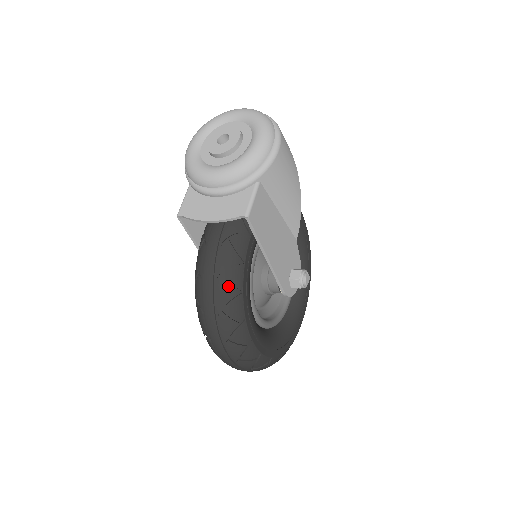
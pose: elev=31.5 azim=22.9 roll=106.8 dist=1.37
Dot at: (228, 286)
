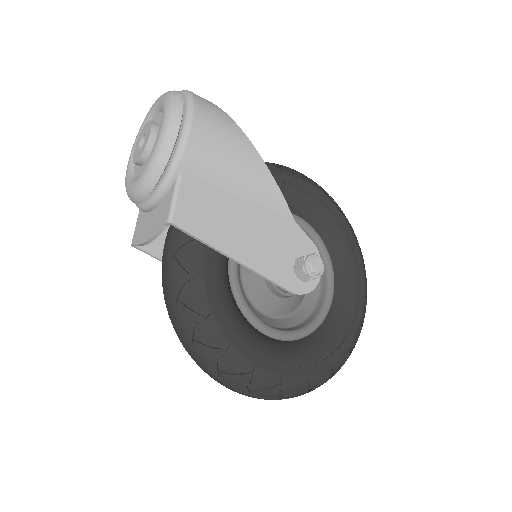
Dot at: (190, 310)
